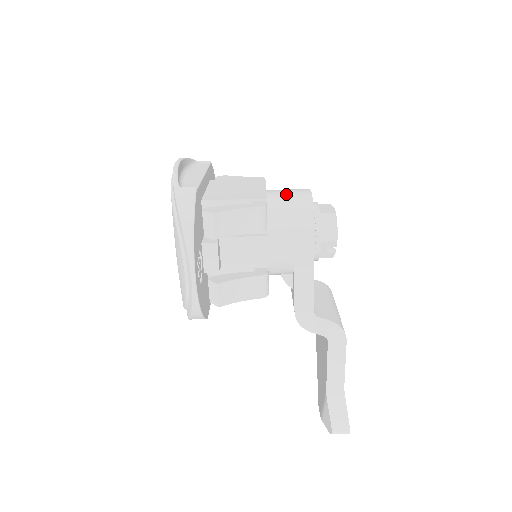
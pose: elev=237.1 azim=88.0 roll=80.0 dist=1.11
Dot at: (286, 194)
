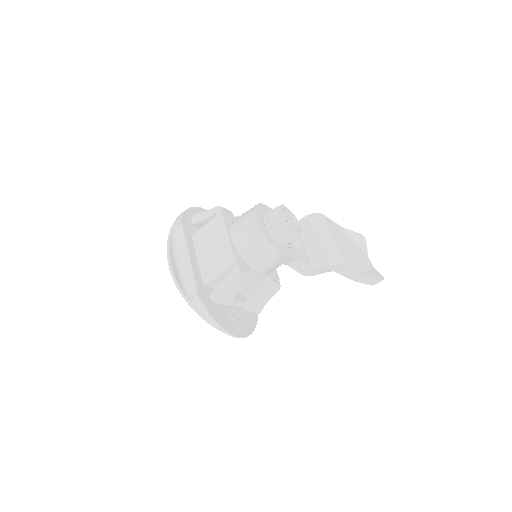
Dot at: (244, 236)
